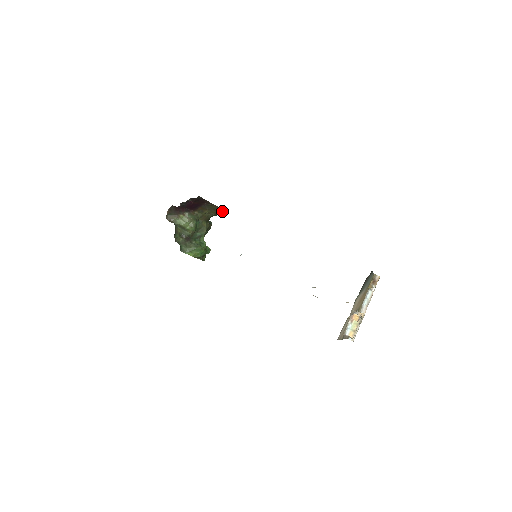
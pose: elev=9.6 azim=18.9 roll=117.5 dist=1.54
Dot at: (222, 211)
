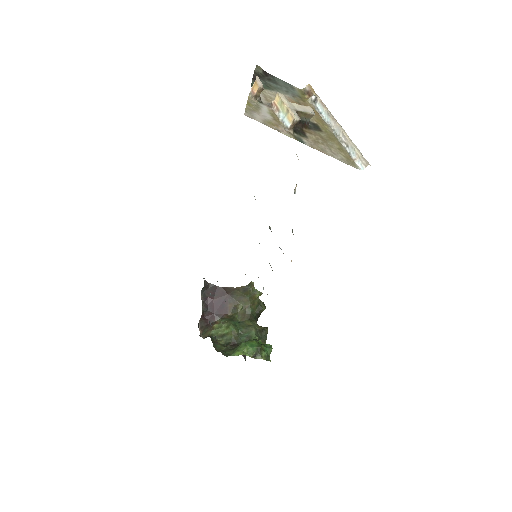
Dot at: (249, 290)
